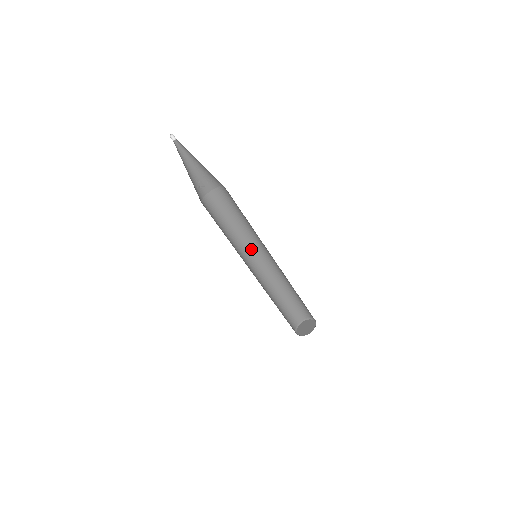
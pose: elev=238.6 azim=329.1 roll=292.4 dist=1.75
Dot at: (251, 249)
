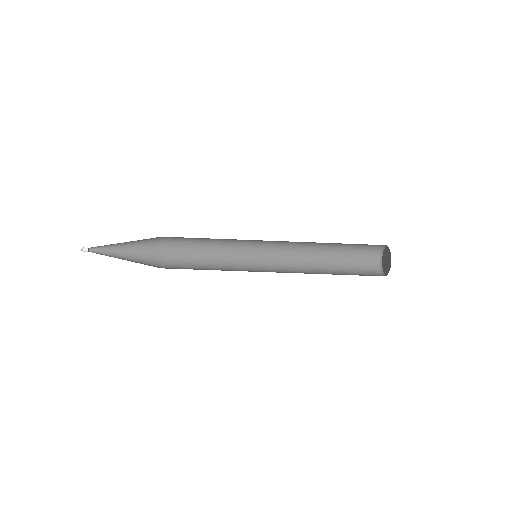
Dot at: (252, 250)
